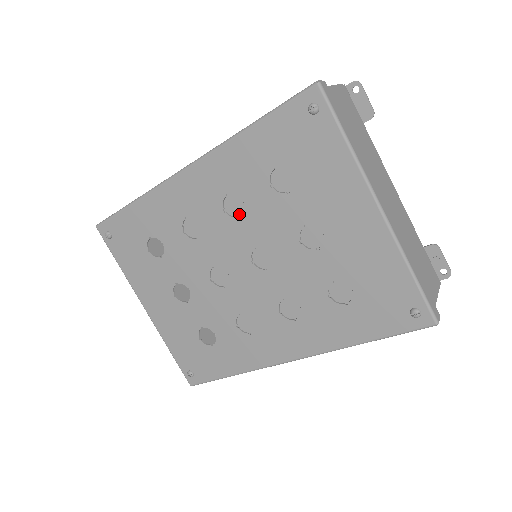
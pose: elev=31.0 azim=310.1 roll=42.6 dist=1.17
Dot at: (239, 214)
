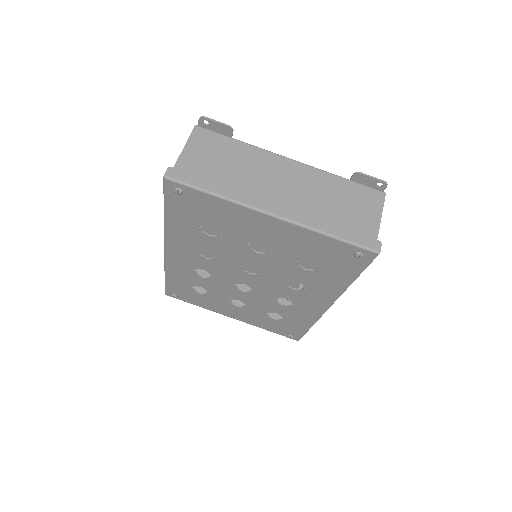
Dot at: occluded
